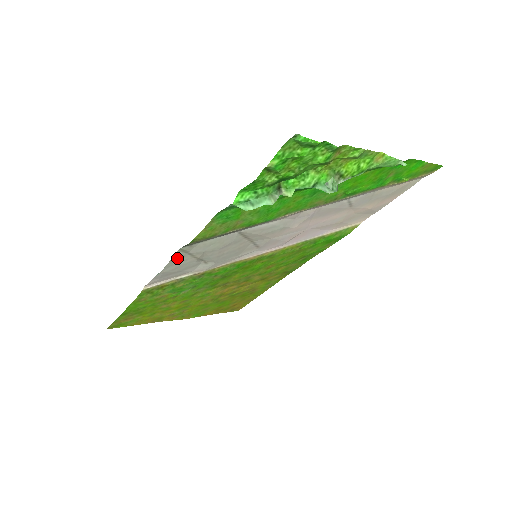
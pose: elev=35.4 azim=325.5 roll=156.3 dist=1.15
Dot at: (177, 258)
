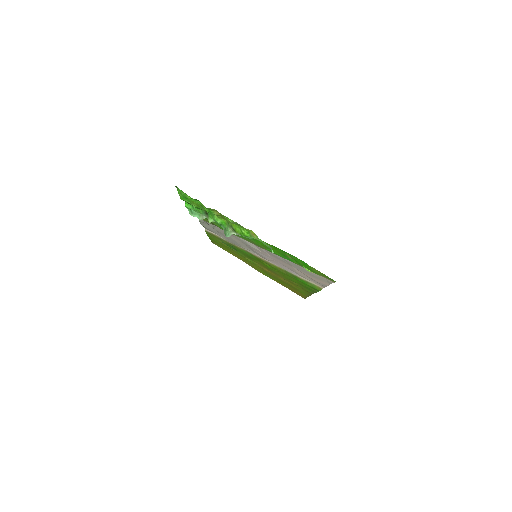
Dot at: (203, 222)
